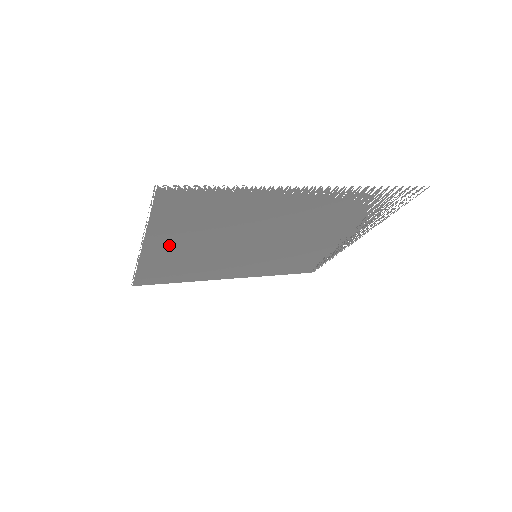
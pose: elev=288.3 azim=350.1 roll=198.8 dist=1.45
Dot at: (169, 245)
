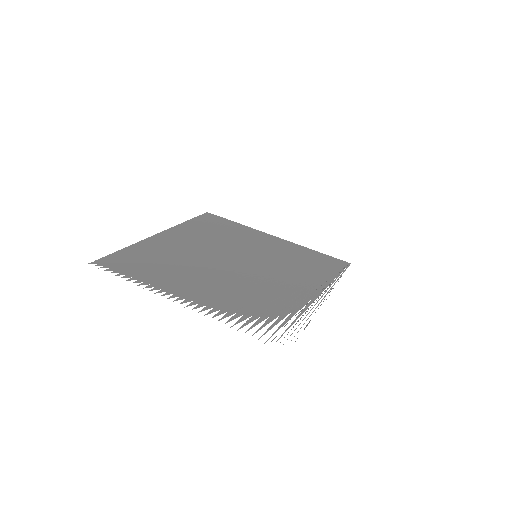
Dot at: (169, 240)
